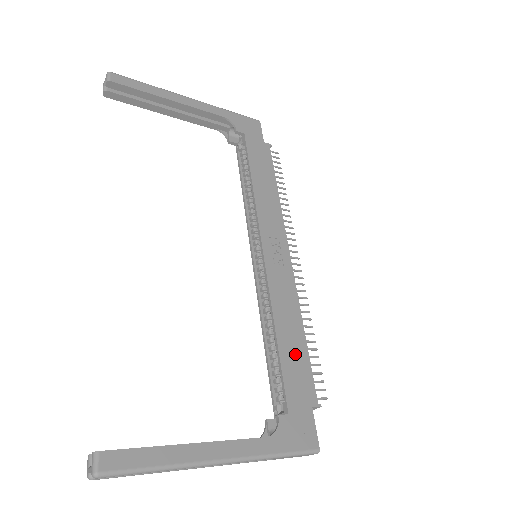
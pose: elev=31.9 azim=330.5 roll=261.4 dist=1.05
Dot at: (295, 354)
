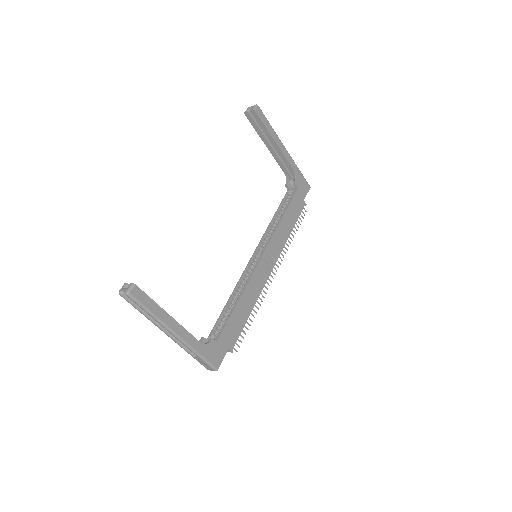
Dot at: (240, 318)
